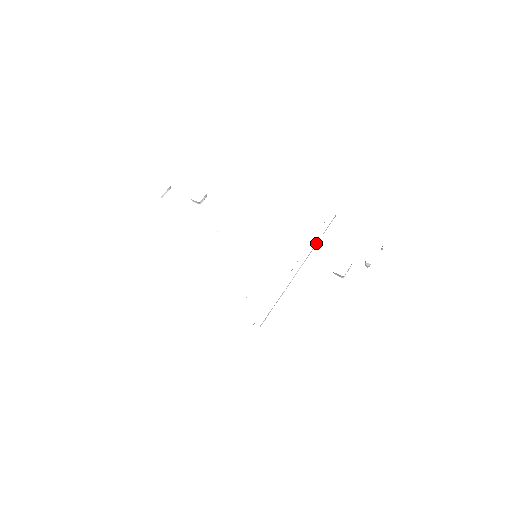
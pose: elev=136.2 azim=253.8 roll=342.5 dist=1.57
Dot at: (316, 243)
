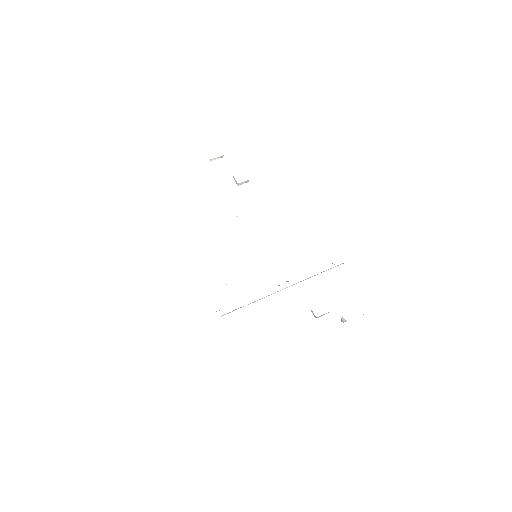
Dot at: (312, 276)
